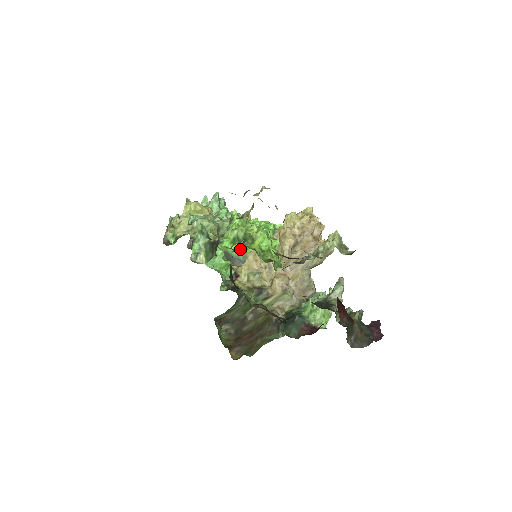
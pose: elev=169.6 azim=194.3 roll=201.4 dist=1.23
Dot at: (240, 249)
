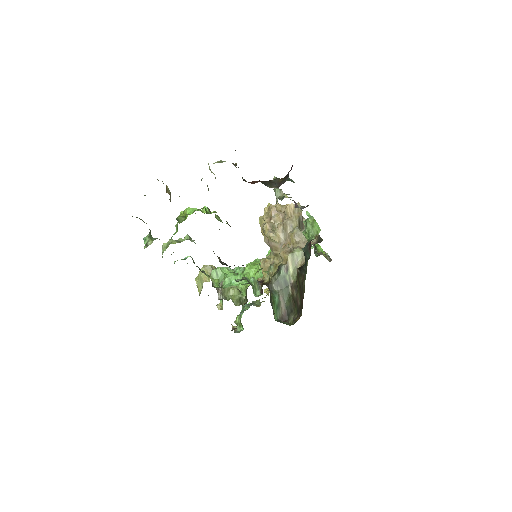
Dot at: (260, 273)
